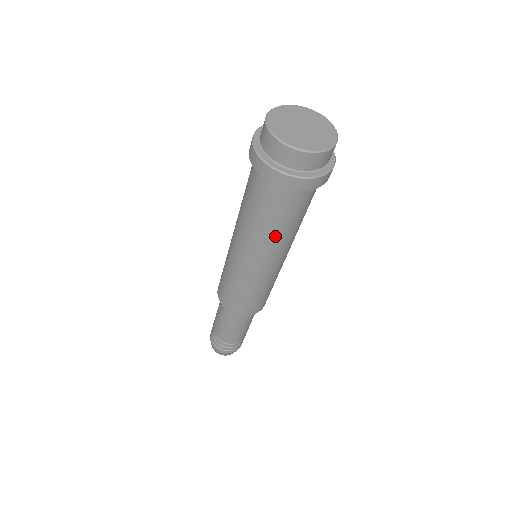
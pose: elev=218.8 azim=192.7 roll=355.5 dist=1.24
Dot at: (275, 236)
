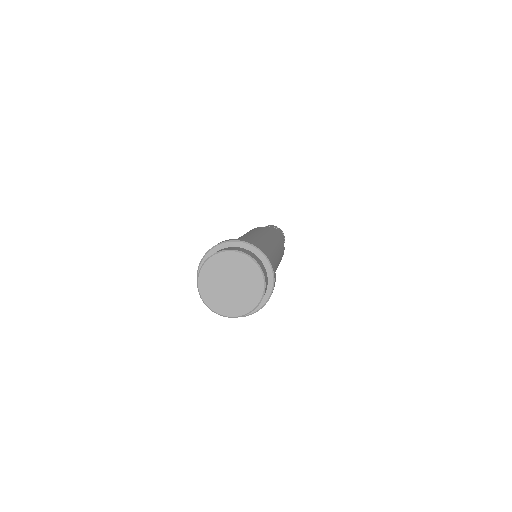
Dot at: occluded
